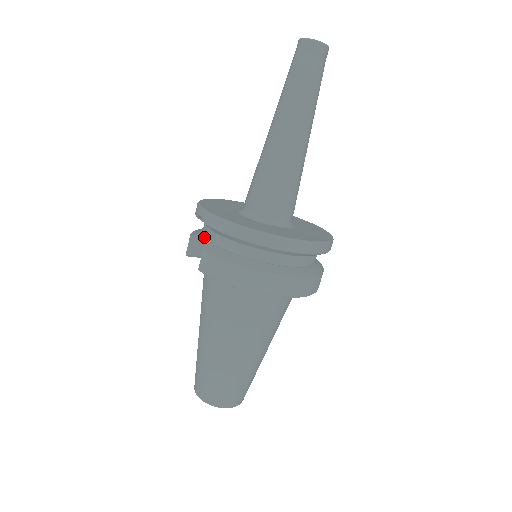
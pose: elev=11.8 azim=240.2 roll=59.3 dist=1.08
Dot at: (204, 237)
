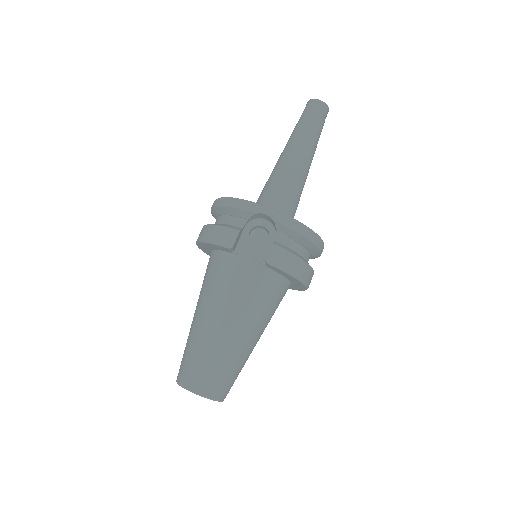
Dot at: (241, 233)
